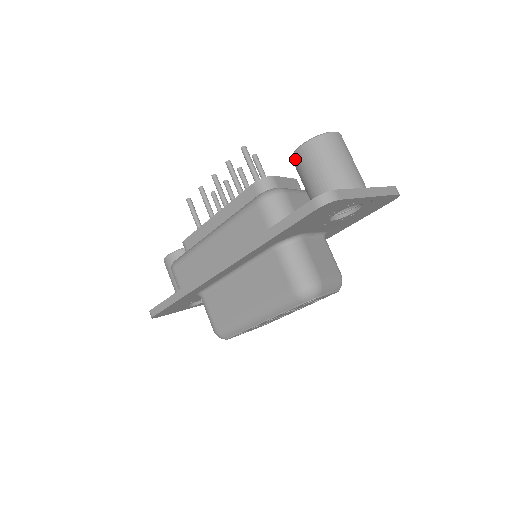
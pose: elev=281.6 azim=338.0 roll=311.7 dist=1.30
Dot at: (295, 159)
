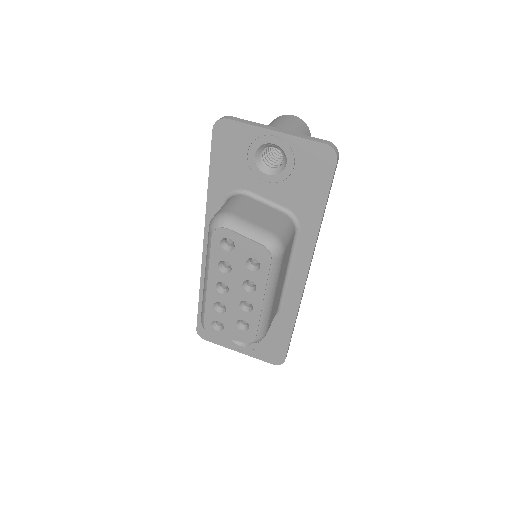
Dot at: occluded
